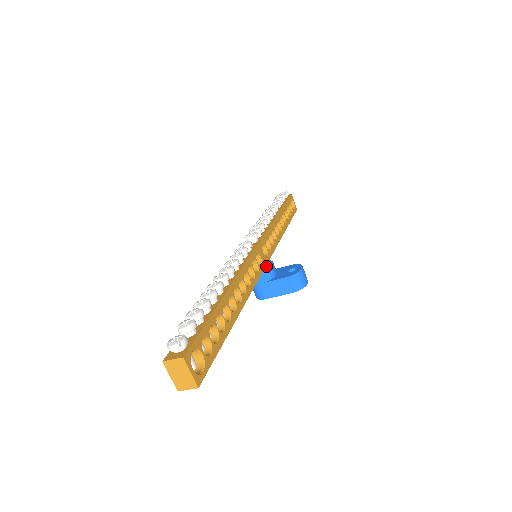
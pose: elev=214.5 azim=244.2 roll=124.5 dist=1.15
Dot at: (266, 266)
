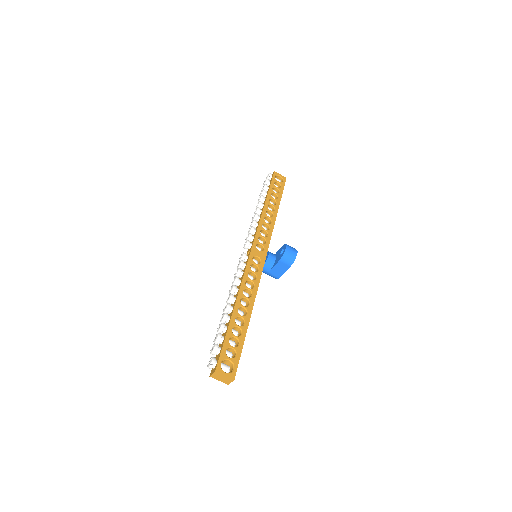
Dot at: (265, 259)
